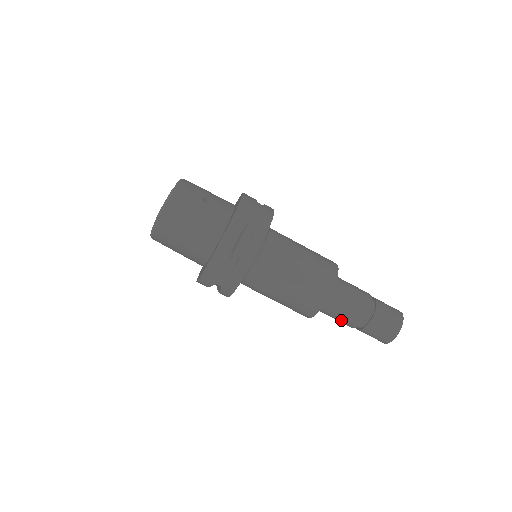
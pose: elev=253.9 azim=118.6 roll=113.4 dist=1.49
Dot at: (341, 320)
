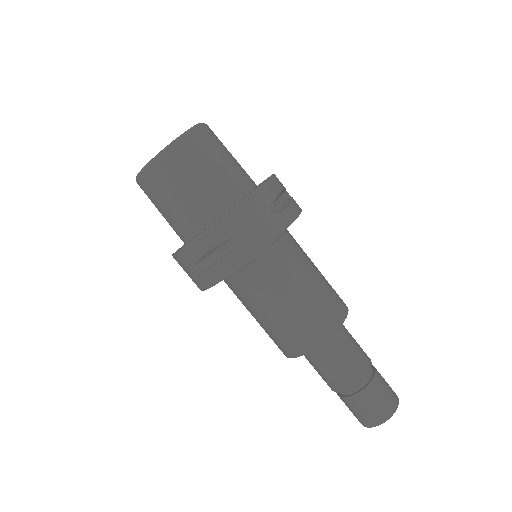
Dot at: (342, 369)
